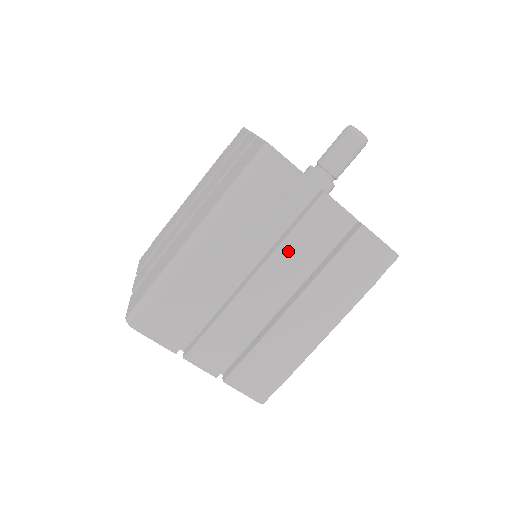
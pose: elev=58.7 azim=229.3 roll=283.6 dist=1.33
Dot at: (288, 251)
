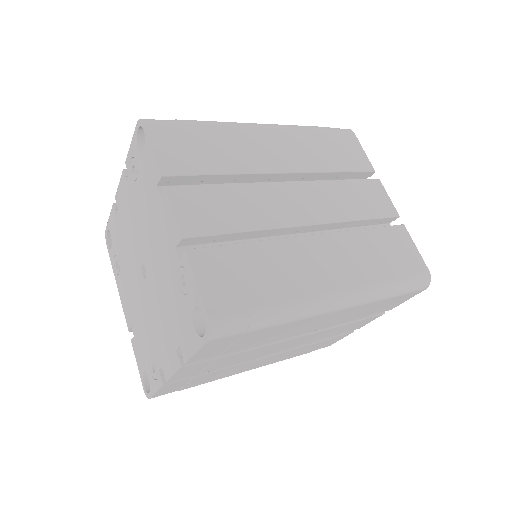
Dot at: (333, 190)
